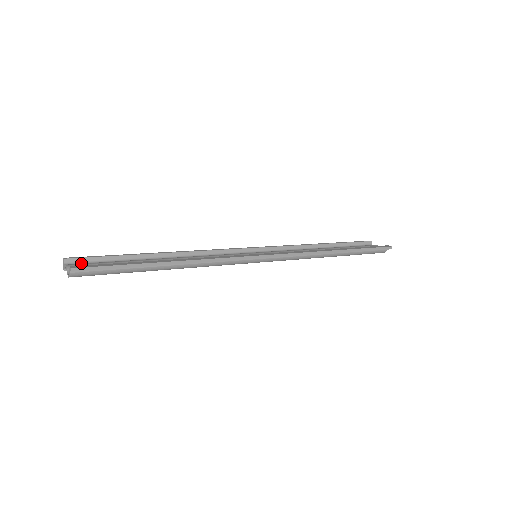
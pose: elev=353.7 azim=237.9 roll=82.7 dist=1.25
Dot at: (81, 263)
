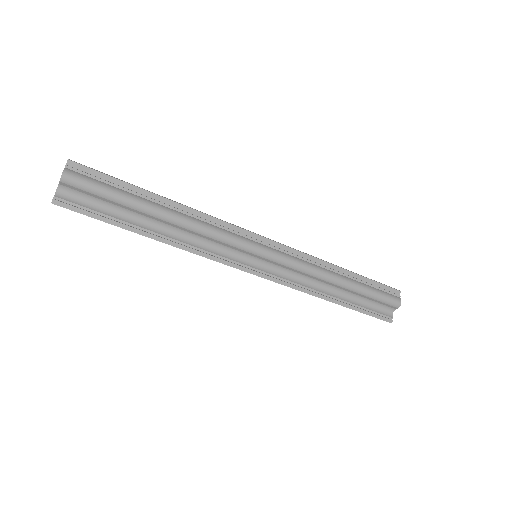
Dot at: (71, 202)
